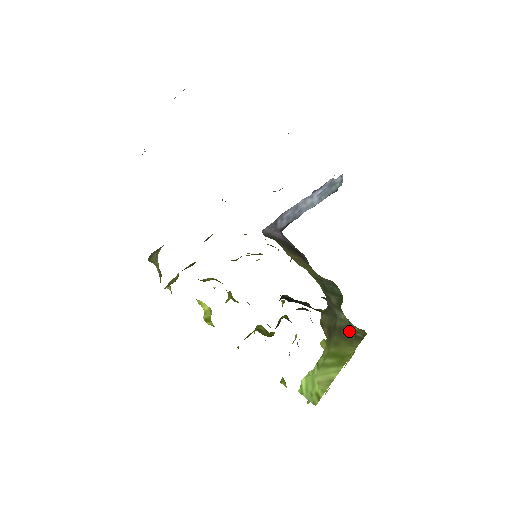
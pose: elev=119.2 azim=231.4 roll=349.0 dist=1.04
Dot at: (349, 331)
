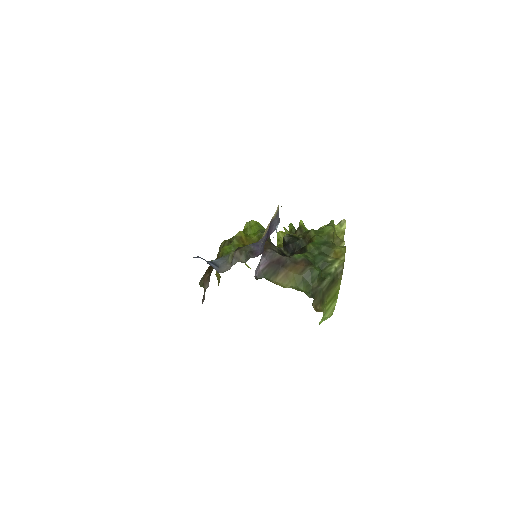
Dot at: (332, 282)
